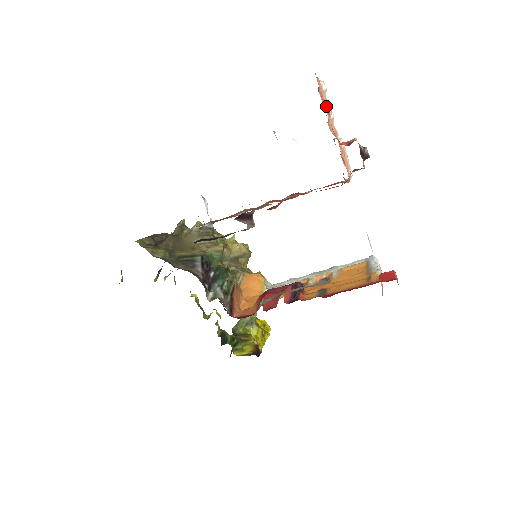
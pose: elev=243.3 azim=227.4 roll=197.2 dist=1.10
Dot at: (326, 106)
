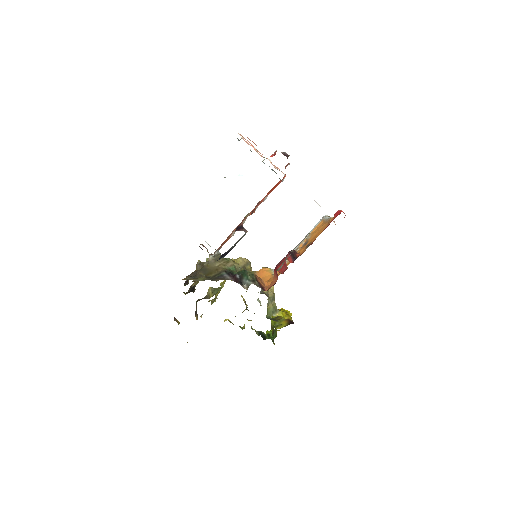
Dot at: occluded
